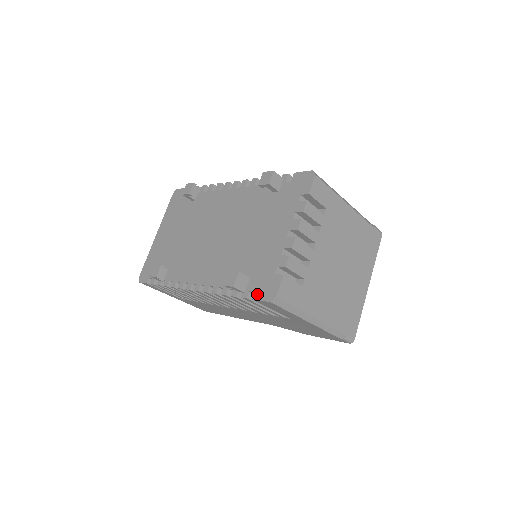
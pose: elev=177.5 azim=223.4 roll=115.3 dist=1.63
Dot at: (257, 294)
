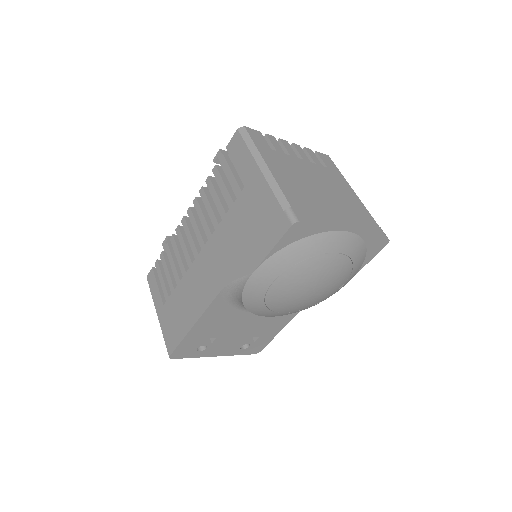
Dot at: occluded
